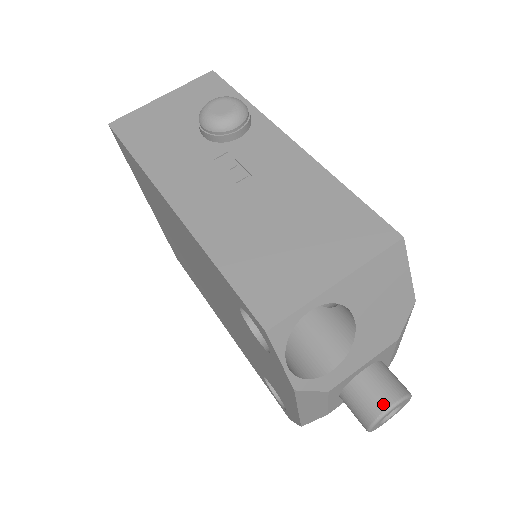
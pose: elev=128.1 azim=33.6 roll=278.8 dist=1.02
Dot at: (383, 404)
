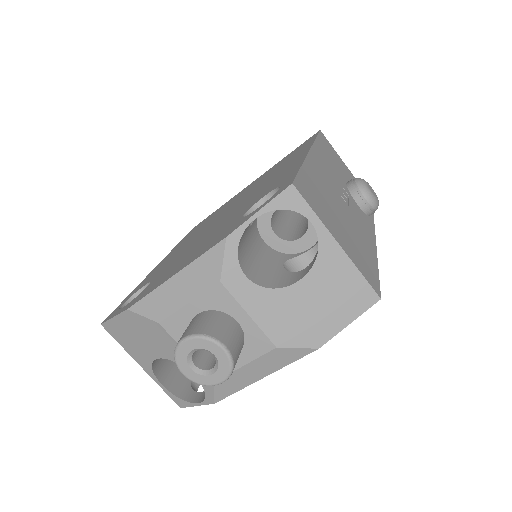
Dot at: (223, 338)
